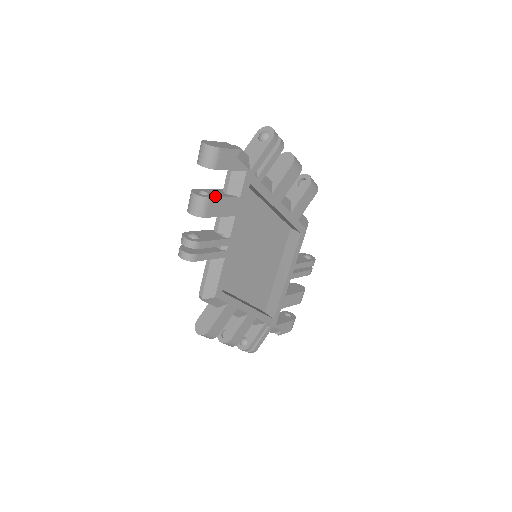
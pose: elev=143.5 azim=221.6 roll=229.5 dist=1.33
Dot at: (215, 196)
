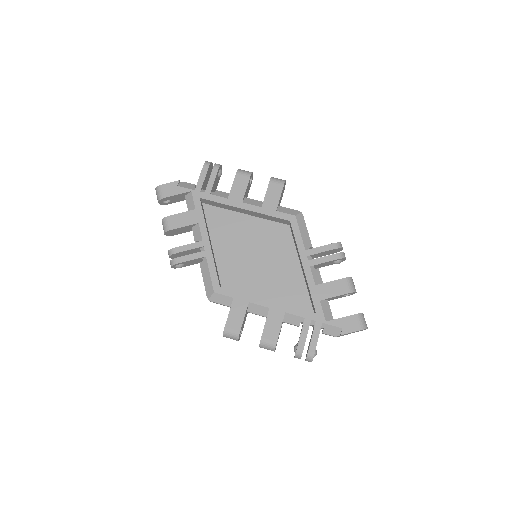
Dot at: (174, 215)
